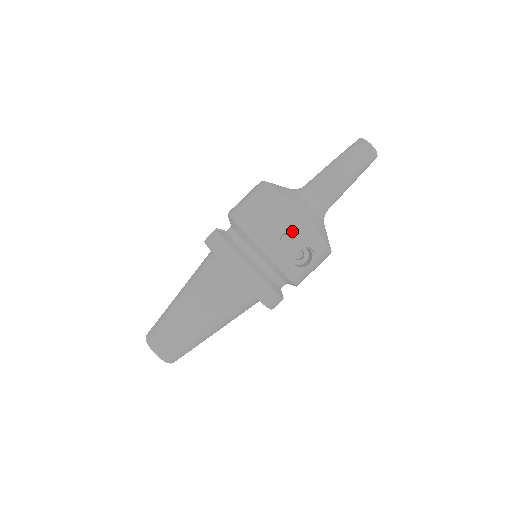
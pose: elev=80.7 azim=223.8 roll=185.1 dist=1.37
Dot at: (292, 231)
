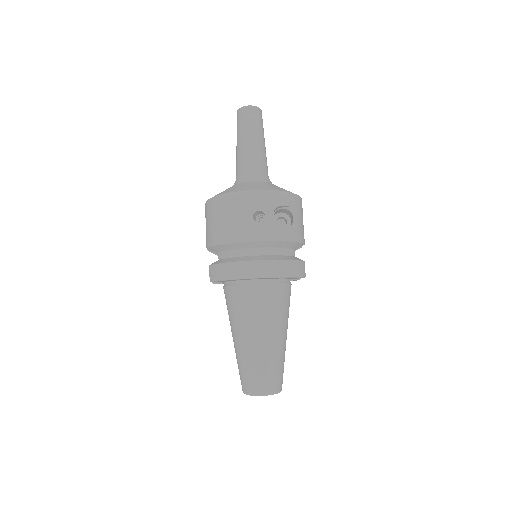
Dot at: (257, 207)
